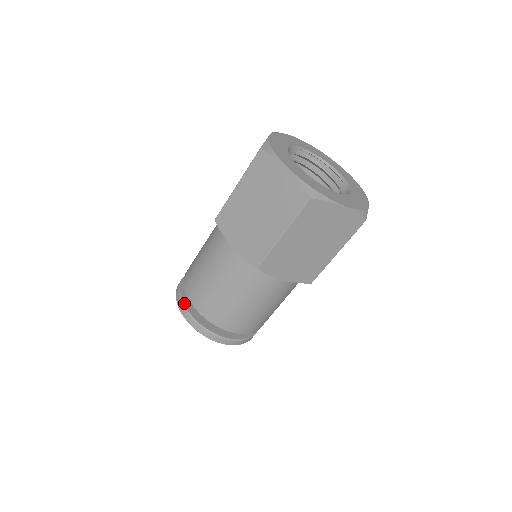
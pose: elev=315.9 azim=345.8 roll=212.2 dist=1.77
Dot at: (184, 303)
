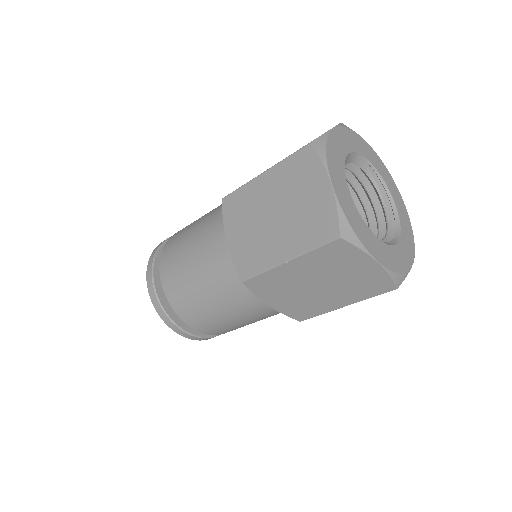
Dot at: (154, 269)
